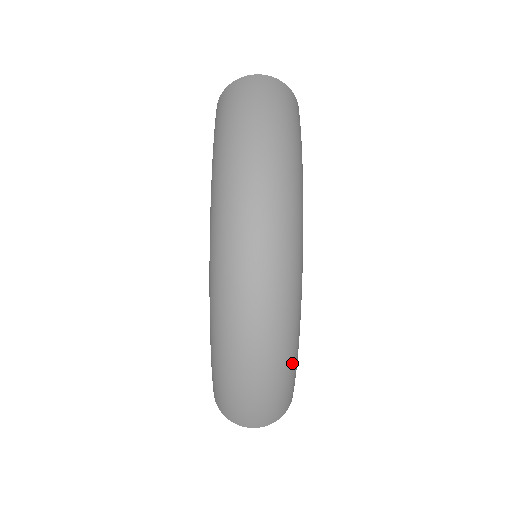
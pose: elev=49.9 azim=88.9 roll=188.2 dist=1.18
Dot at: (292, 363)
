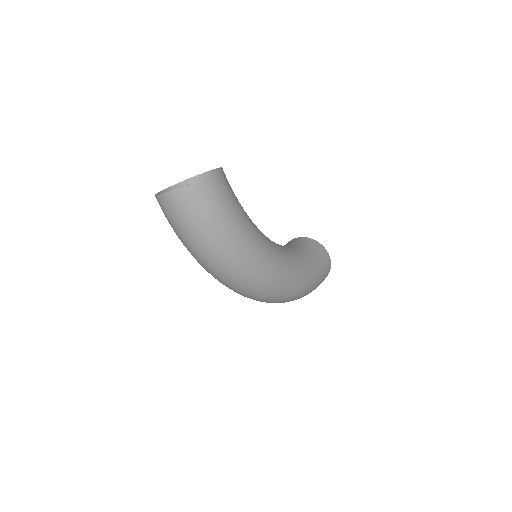
Dot at: (312, 285)
